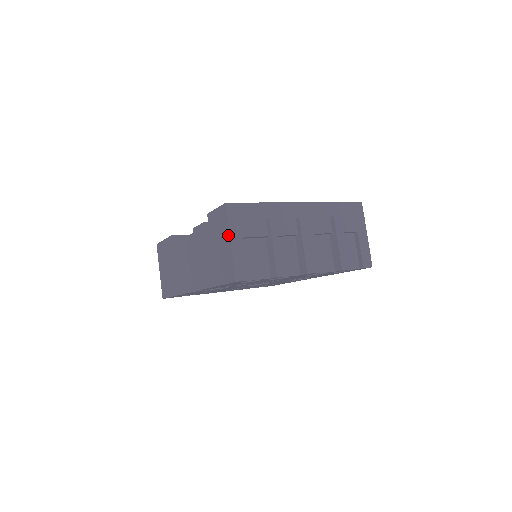
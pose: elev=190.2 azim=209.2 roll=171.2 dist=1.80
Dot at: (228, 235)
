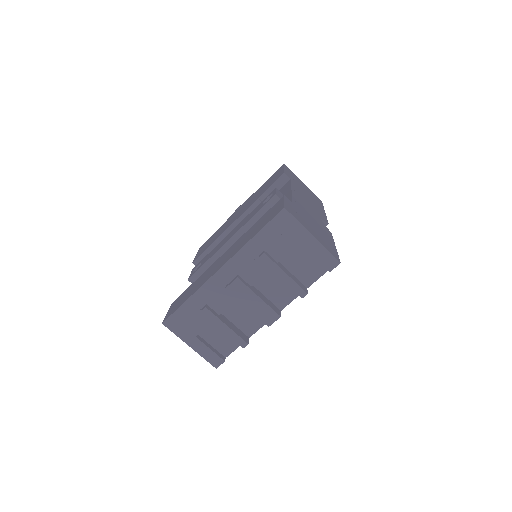
Dot at: (185, 341)
